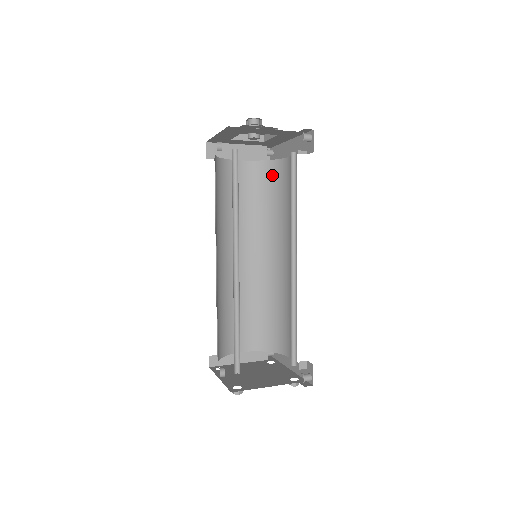
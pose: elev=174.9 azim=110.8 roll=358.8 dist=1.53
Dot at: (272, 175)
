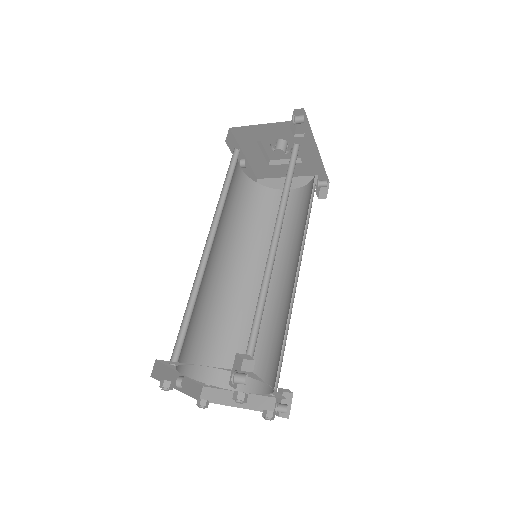
Dot at: (309, 193)
